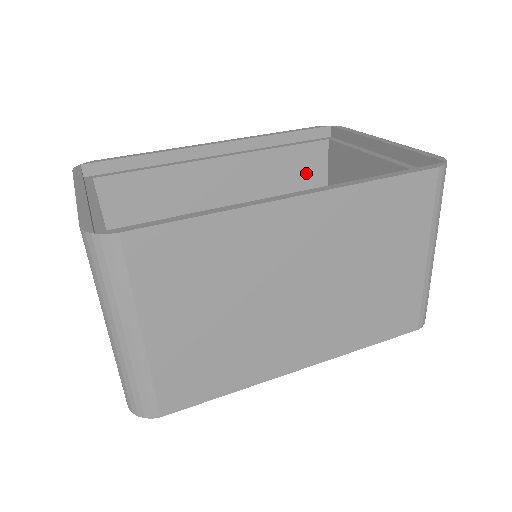
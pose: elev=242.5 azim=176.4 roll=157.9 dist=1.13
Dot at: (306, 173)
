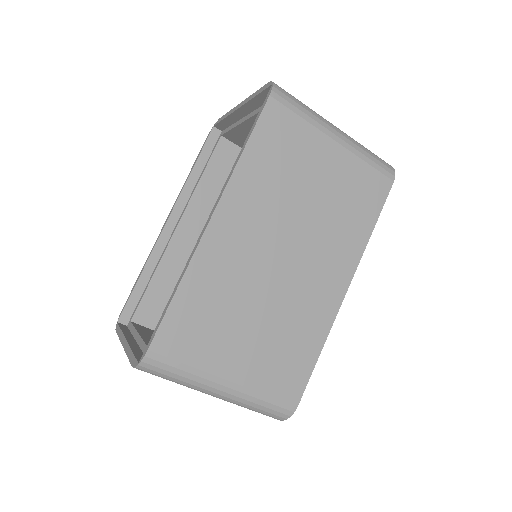
Dot at: occluded
